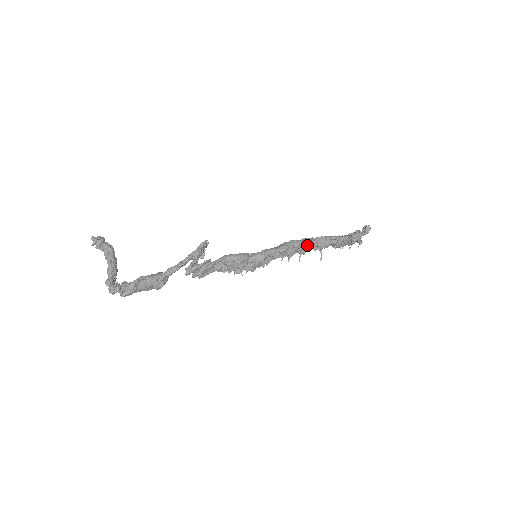
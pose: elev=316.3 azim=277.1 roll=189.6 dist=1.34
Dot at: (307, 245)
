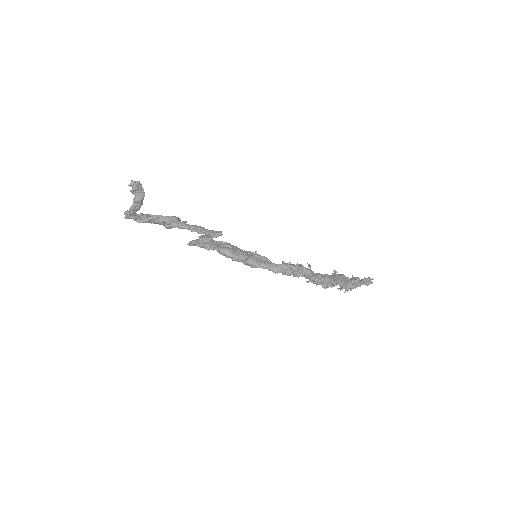
Dot at: occluded
